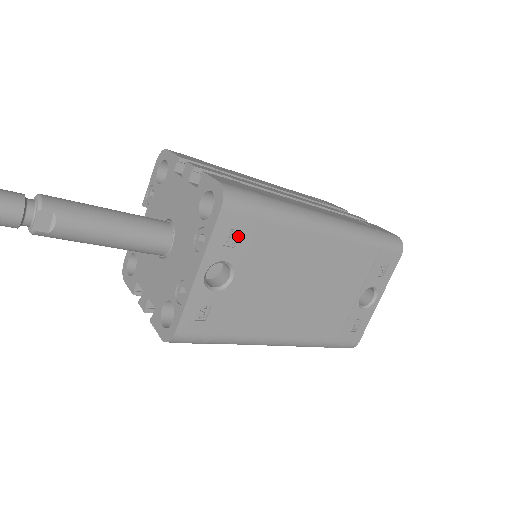
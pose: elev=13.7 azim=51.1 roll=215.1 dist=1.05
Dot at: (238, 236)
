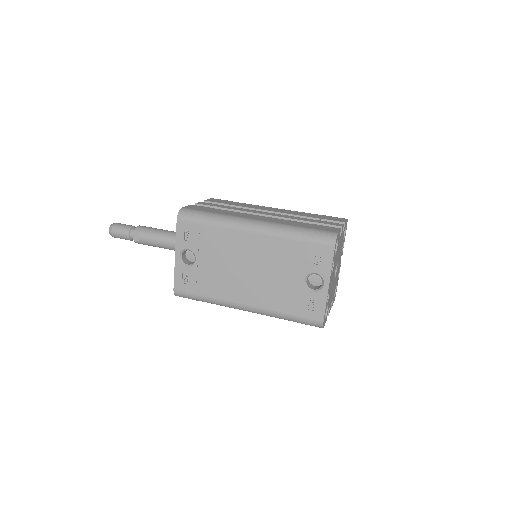
Dot at: (191, 235)
